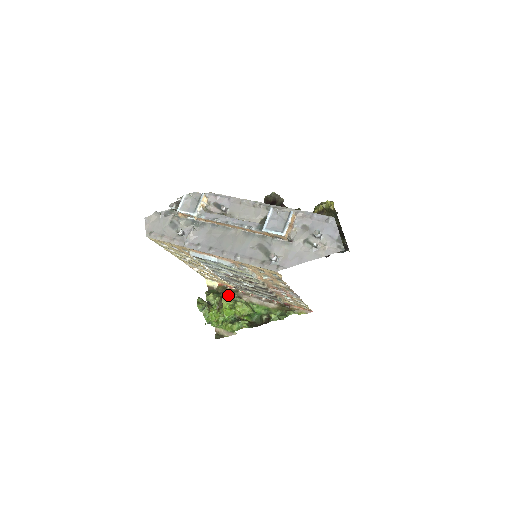
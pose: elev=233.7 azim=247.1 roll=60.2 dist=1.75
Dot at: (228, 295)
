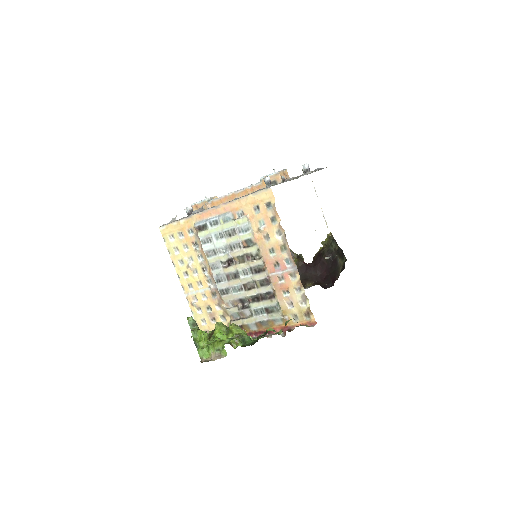
Dot at: occluded
